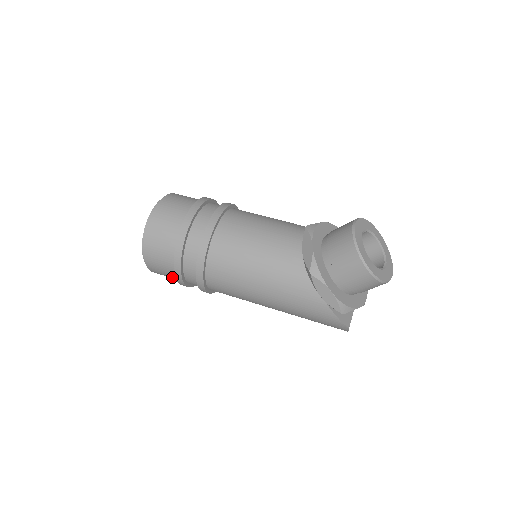
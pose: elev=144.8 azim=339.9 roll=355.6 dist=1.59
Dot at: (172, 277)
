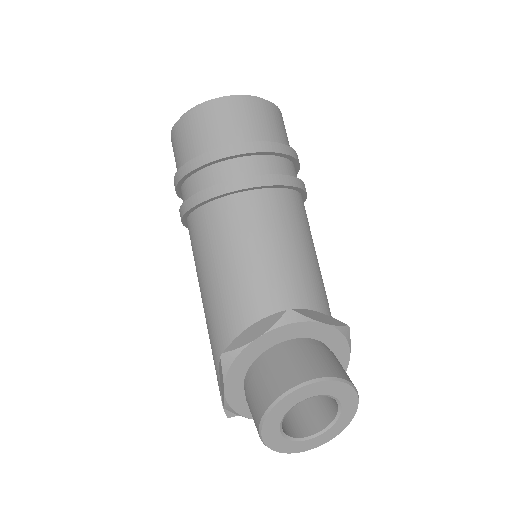
Dot at: occluded
